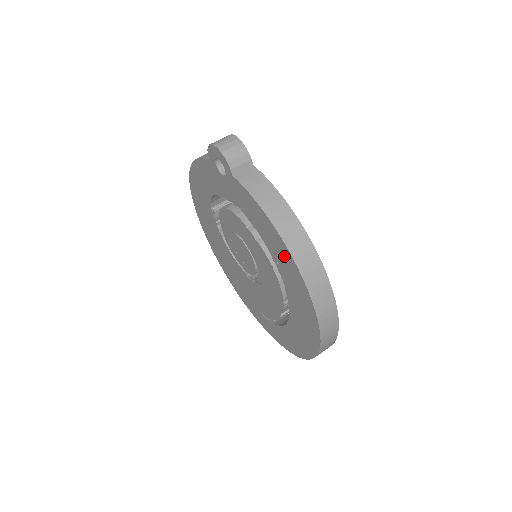
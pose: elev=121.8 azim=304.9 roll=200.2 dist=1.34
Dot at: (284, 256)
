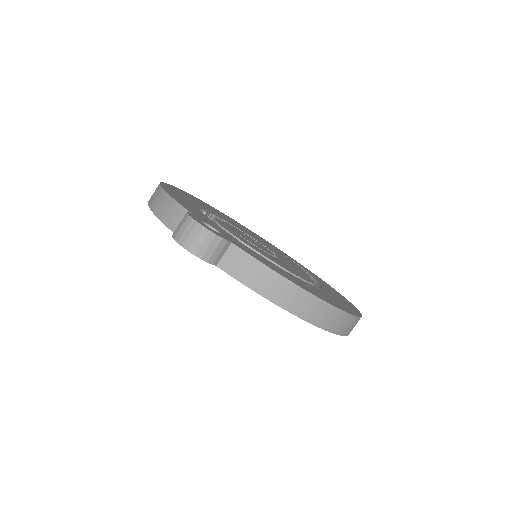
Dot at: occluded
